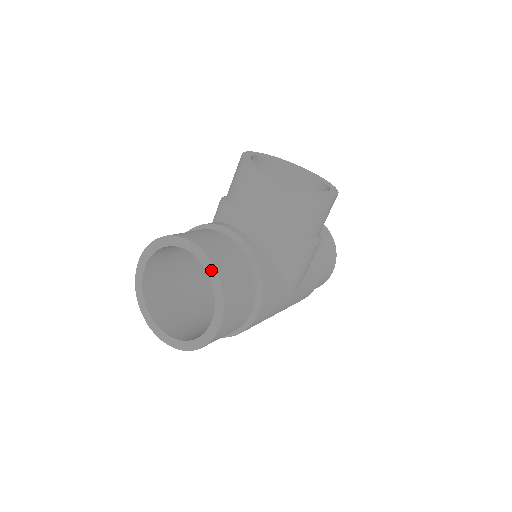
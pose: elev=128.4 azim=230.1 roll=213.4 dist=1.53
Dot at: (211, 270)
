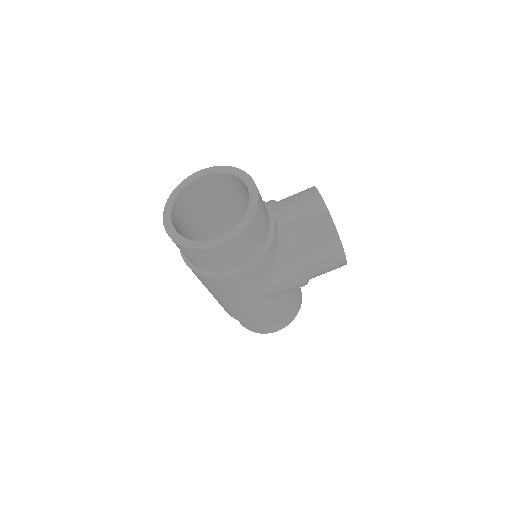
Dot at: (252, 207)
